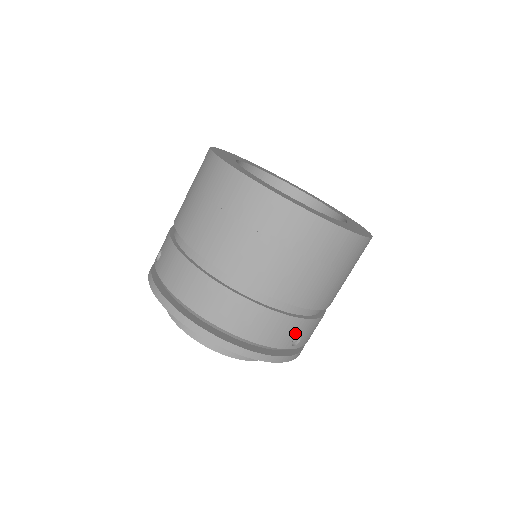
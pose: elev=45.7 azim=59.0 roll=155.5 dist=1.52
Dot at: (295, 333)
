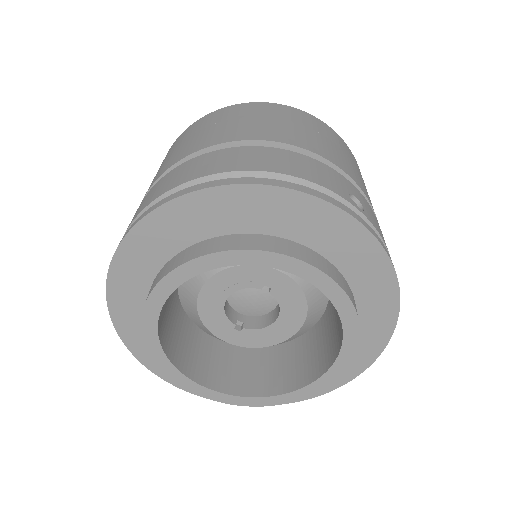
Dot at: (343, 187)
